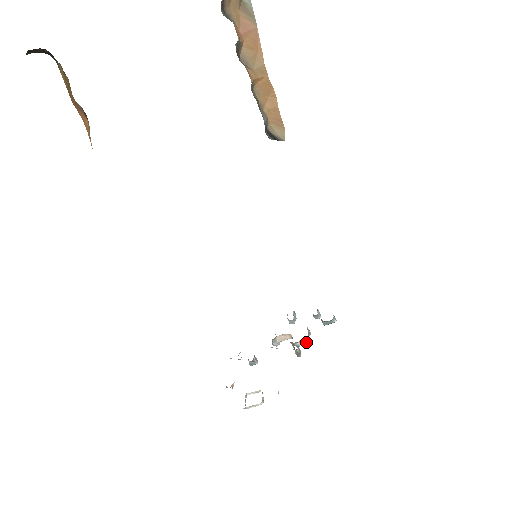
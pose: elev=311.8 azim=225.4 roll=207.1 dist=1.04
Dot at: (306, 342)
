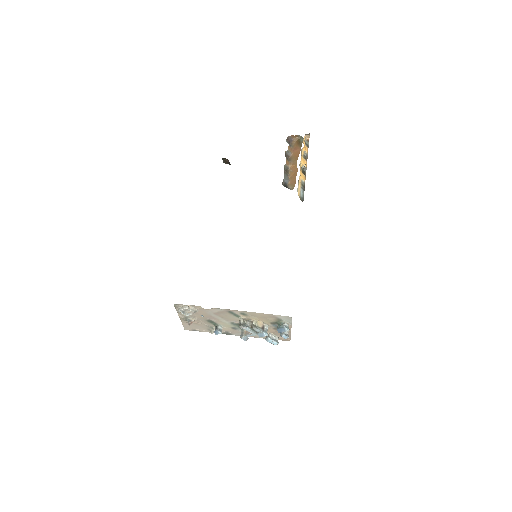
Dot at: (252, 323)
